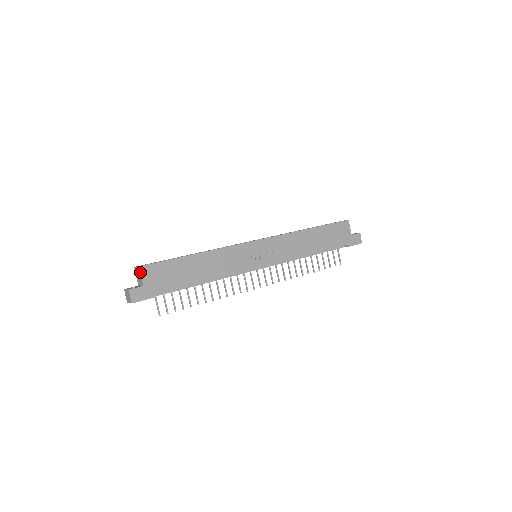
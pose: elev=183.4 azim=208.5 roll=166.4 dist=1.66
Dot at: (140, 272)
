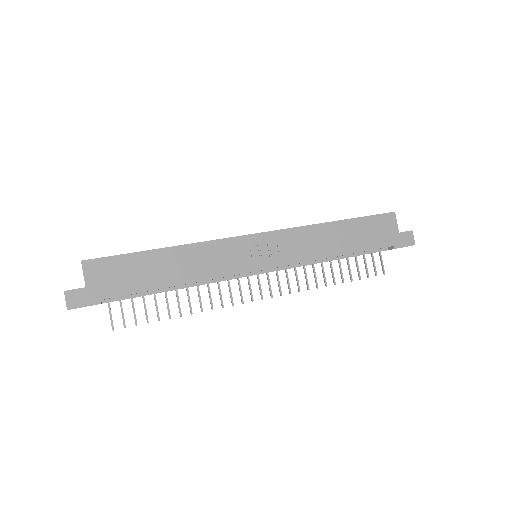
Dot at: (82, 268)
